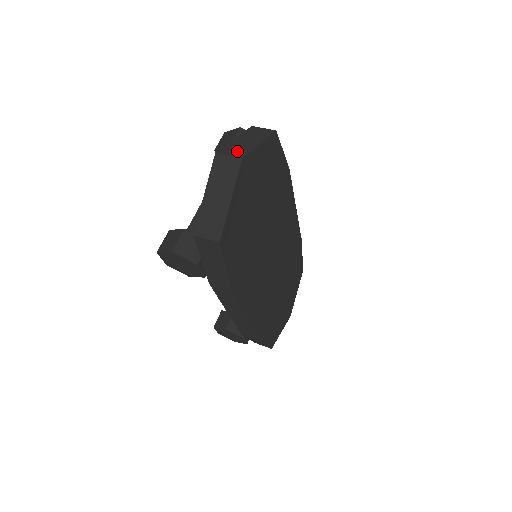
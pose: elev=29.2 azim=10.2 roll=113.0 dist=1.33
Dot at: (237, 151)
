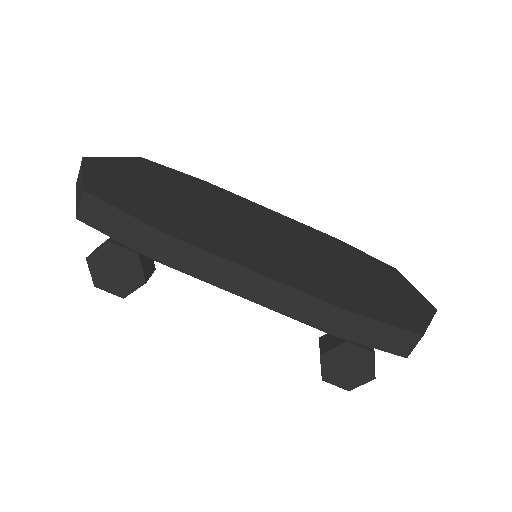
Dot at: occluded
